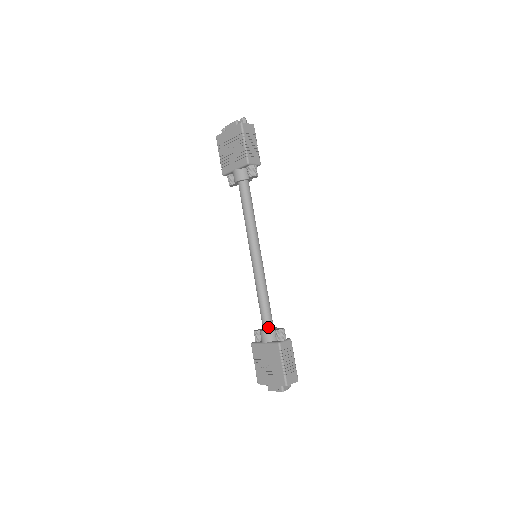
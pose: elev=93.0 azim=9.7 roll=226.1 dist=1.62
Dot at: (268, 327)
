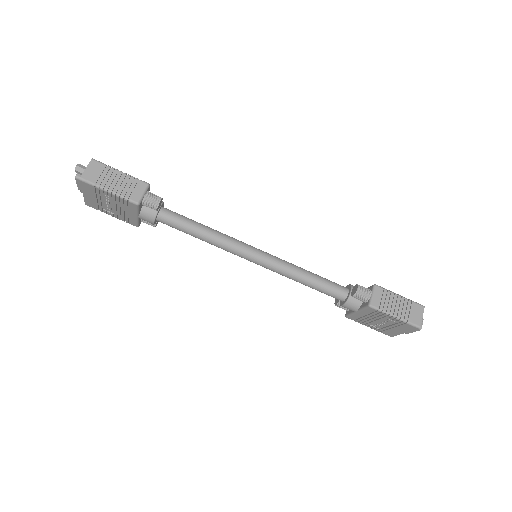
Dot at: (343, 297)
